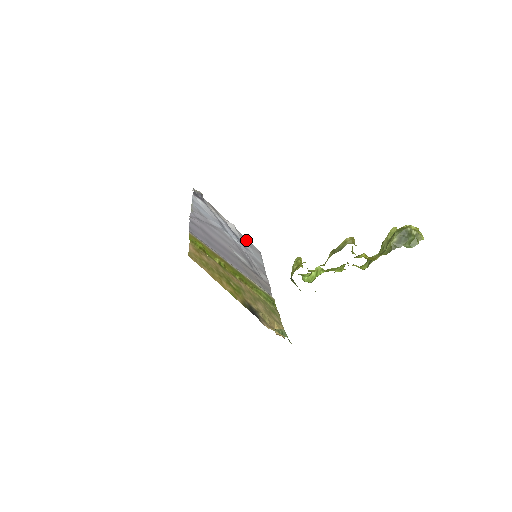
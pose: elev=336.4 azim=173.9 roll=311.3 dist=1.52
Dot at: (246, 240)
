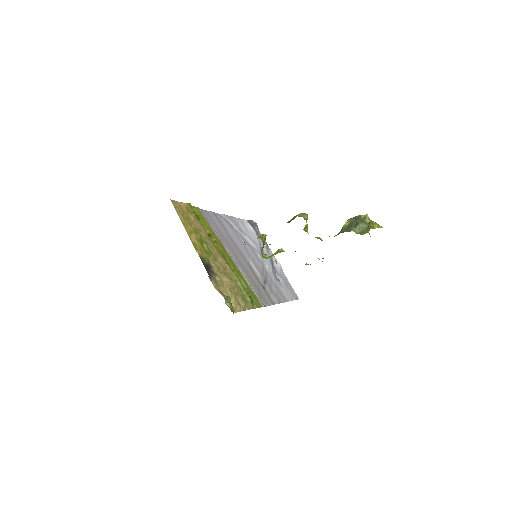
Dot at: (287, 281)
